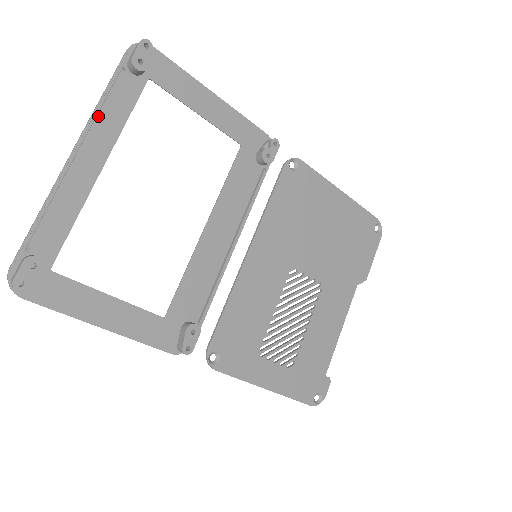
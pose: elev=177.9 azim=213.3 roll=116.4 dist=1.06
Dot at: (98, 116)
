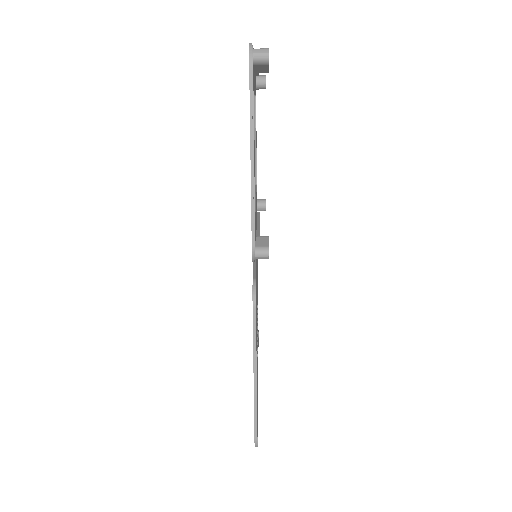
Dot at: occluded
